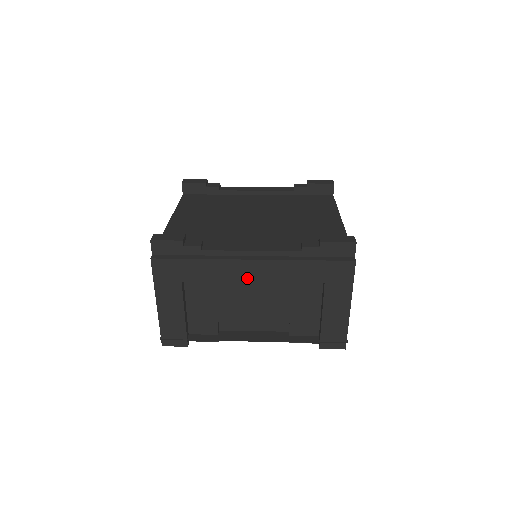
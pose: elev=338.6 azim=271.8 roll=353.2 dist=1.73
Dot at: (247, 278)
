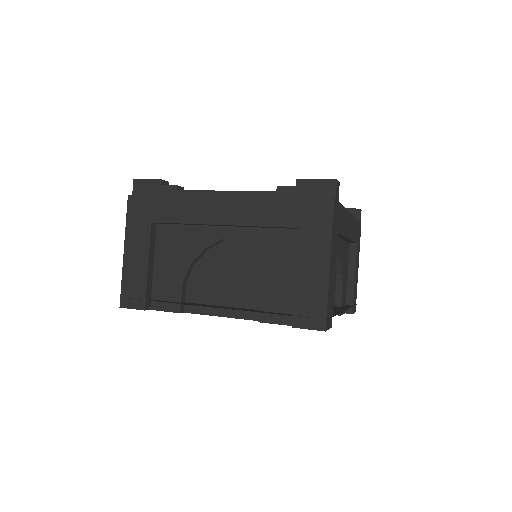
Dot at: (215, 219)
